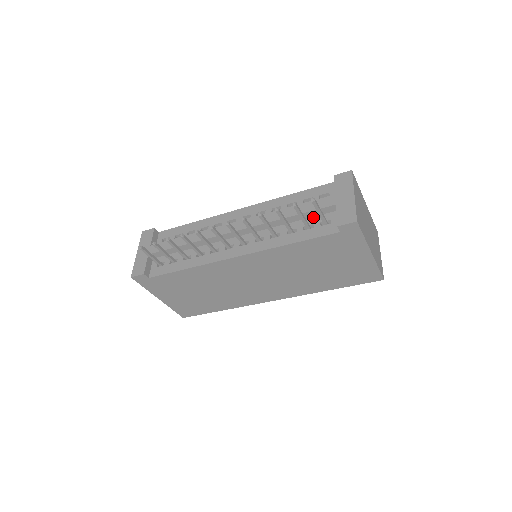
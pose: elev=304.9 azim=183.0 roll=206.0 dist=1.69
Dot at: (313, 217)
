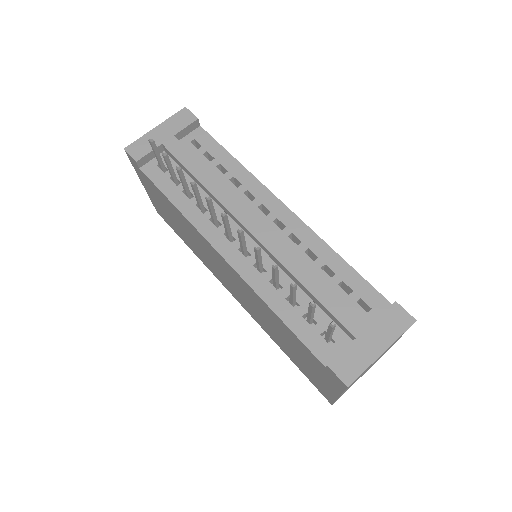
Dot at: (326, 315)
